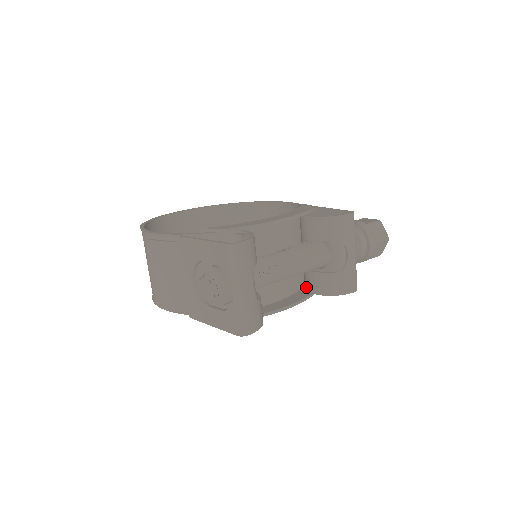
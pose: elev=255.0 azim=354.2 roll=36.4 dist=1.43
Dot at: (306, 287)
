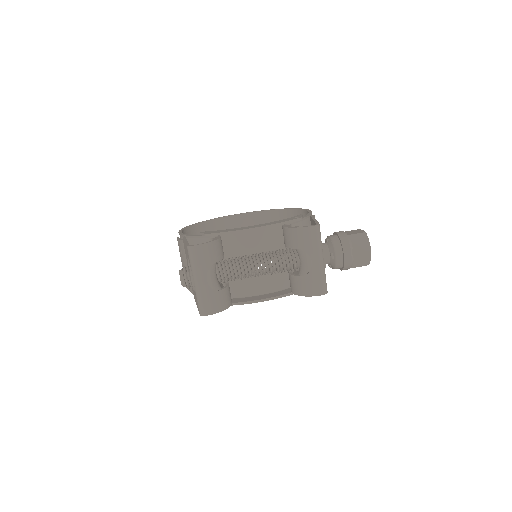
Dot at: occluded
